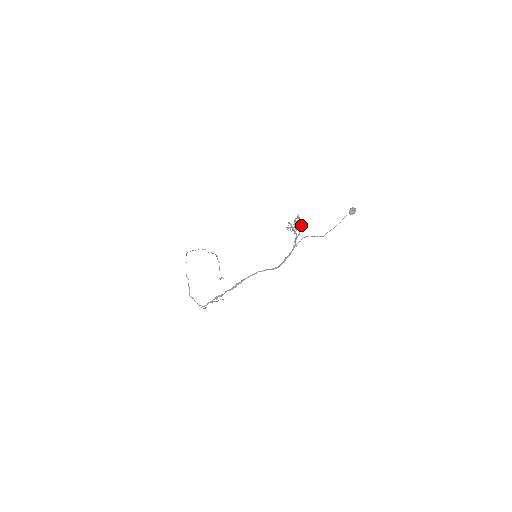
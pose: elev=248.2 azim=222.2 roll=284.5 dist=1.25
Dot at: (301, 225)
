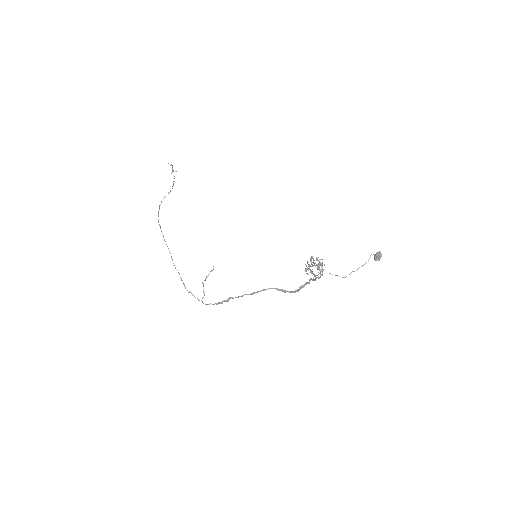
Dot at: occluded
